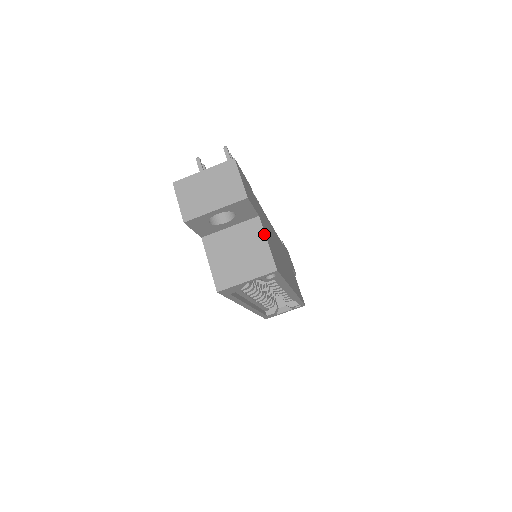
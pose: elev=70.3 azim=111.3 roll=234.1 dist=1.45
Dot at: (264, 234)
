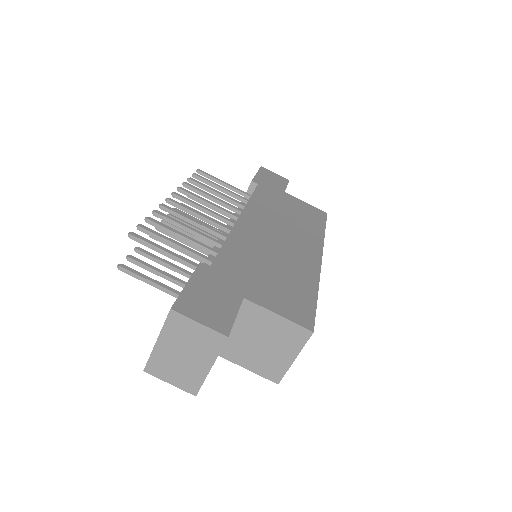
Dot at: (267, 311)
